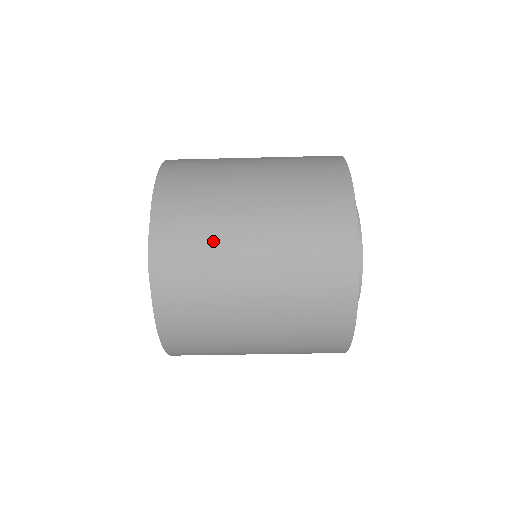
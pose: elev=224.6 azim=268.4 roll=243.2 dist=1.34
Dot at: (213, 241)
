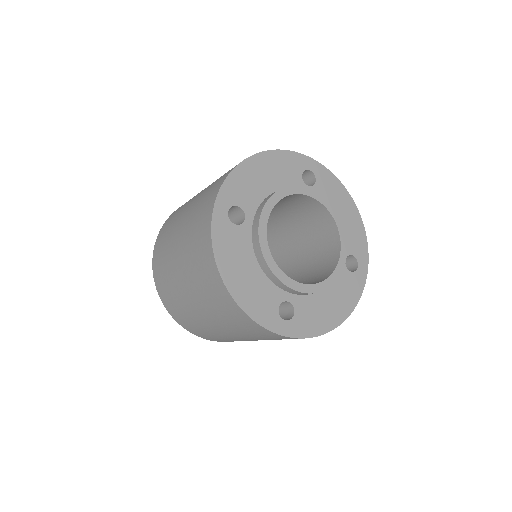
Dot at: (187, 312)
